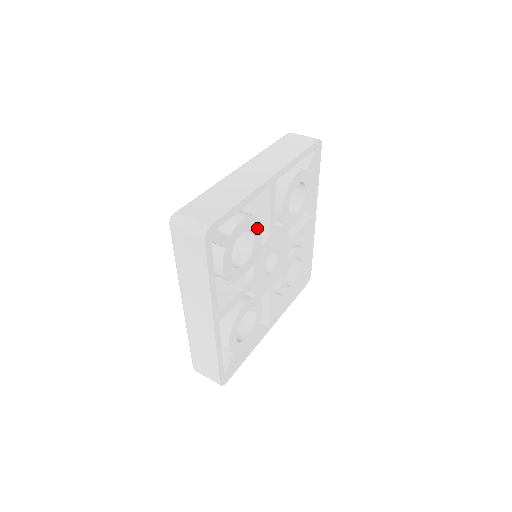
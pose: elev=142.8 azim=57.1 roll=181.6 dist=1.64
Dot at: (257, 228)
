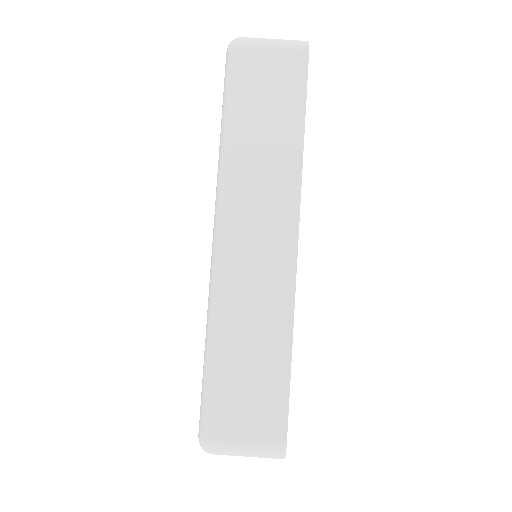
Dot at: occluded
